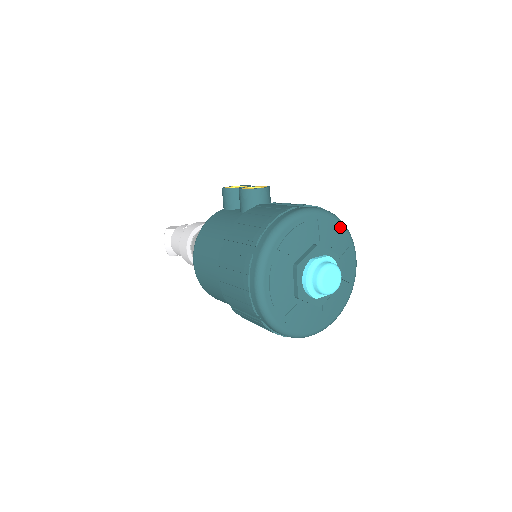
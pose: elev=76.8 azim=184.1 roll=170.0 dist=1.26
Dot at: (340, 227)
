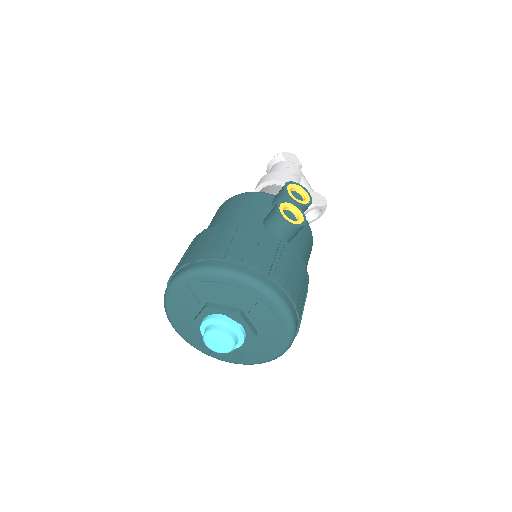
Dot at: (283, 322)
